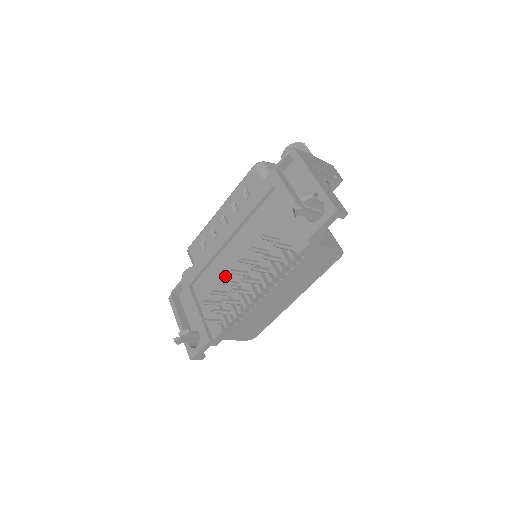
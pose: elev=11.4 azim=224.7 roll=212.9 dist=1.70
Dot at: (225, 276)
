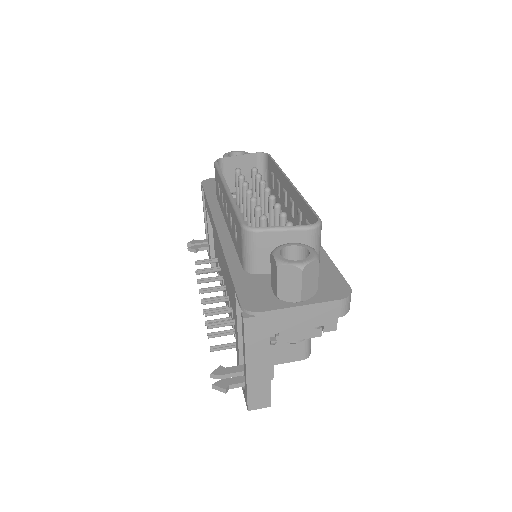
Dot at: (220, 255)
